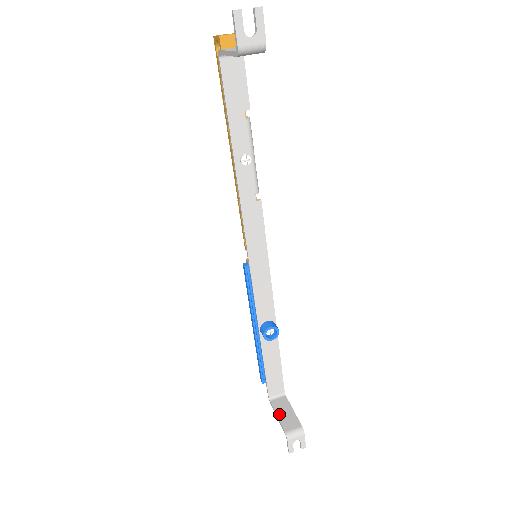
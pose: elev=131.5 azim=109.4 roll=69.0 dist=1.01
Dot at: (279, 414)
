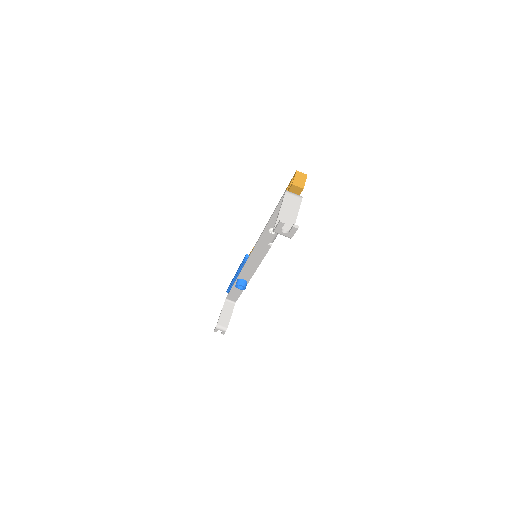
Dot at: (223, 312)
